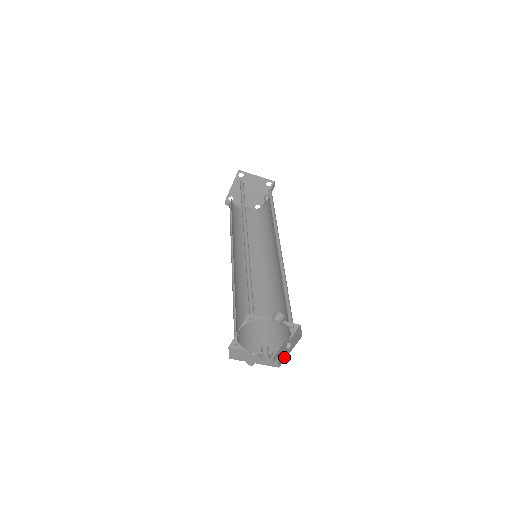
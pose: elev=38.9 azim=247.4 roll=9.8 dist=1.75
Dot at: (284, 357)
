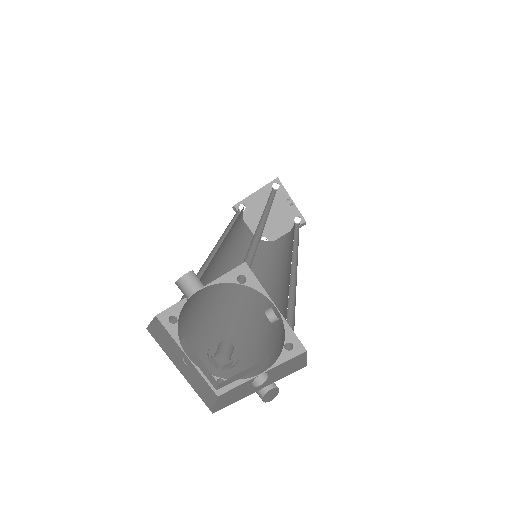
Dot at: occluded
